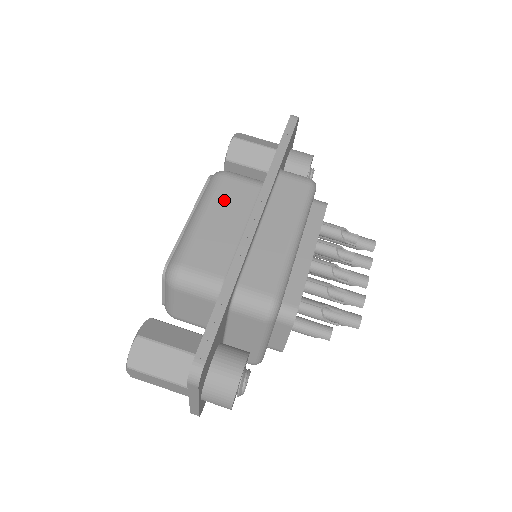
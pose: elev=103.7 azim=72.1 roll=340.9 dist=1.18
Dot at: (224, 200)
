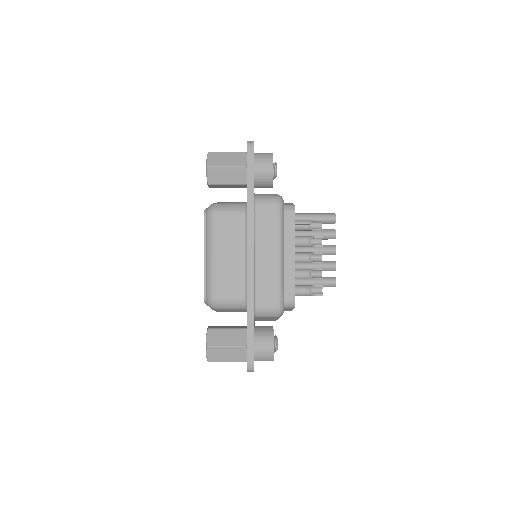
Dot at: (223, 236)
